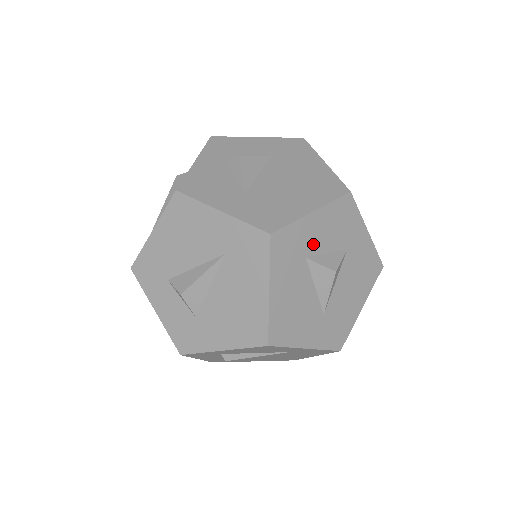
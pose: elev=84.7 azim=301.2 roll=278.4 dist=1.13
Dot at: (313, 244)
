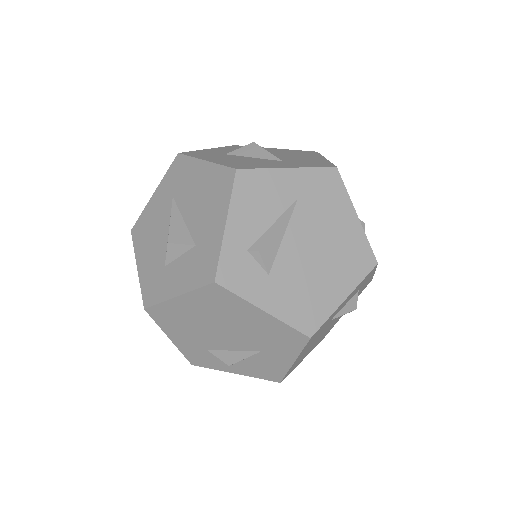
Dot at: (225, 153)
